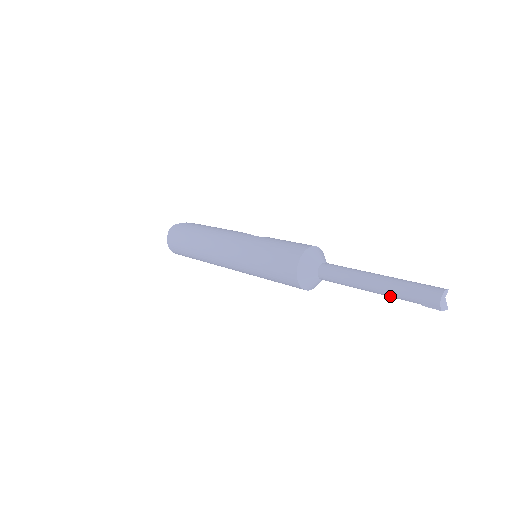
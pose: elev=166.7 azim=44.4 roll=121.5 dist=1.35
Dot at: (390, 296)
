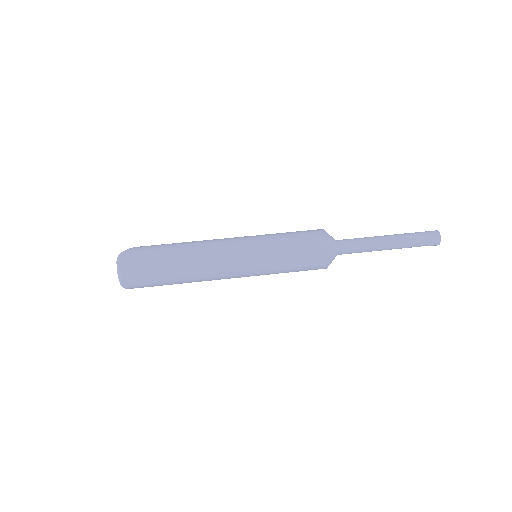
Dot at: (403, 247)
